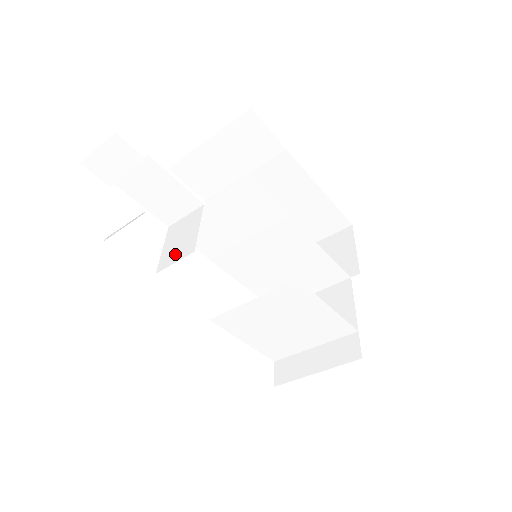
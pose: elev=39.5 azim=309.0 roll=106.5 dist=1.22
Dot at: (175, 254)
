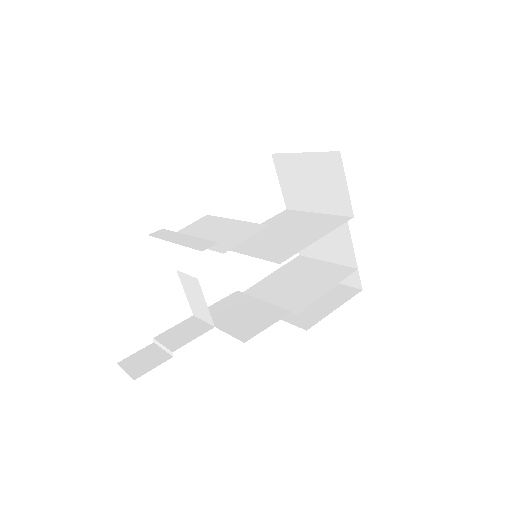
Dot at: (200, 312)
